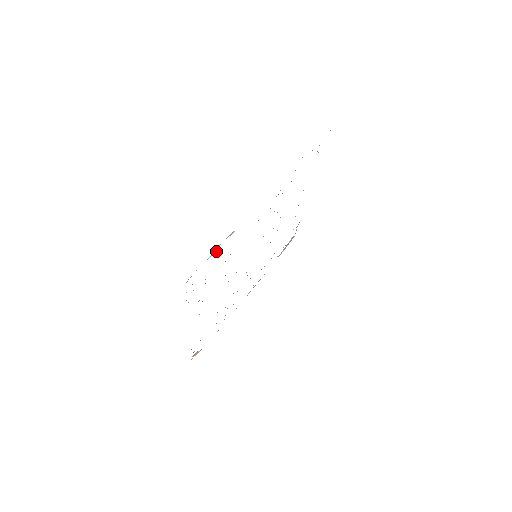
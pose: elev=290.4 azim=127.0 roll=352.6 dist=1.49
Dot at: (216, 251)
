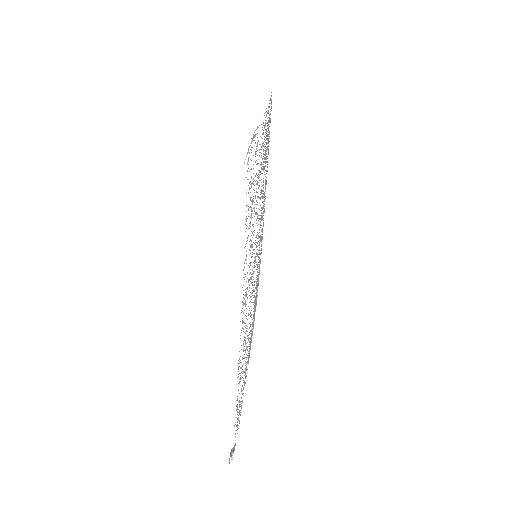
Dot at: (255, 136)
